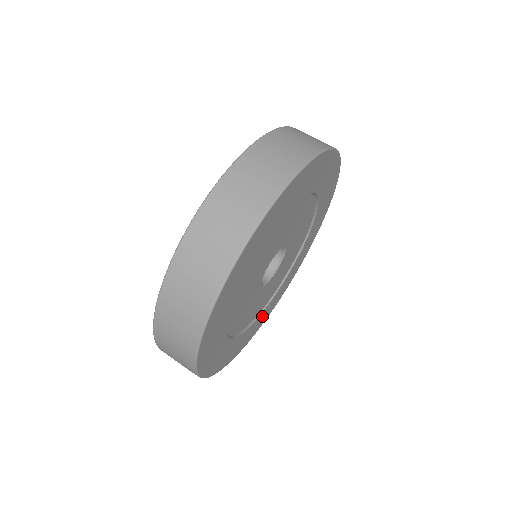
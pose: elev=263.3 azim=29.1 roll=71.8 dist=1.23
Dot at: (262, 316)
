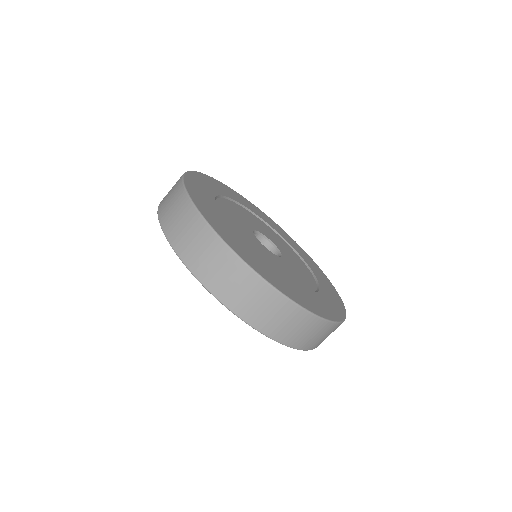
Dot at: (326, 292)
